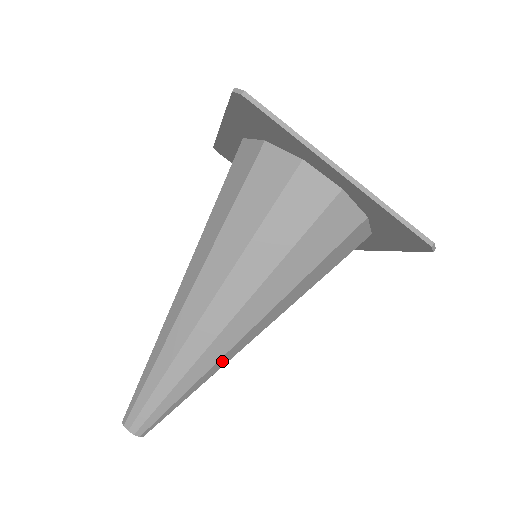
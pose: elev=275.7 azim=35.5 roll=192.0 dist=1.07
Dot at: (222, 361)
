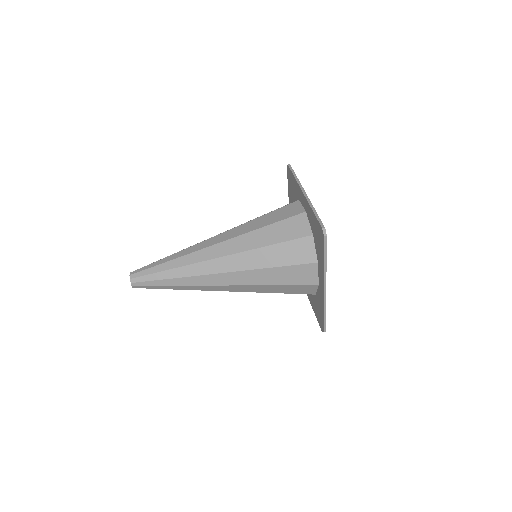
Dot at: occluded
